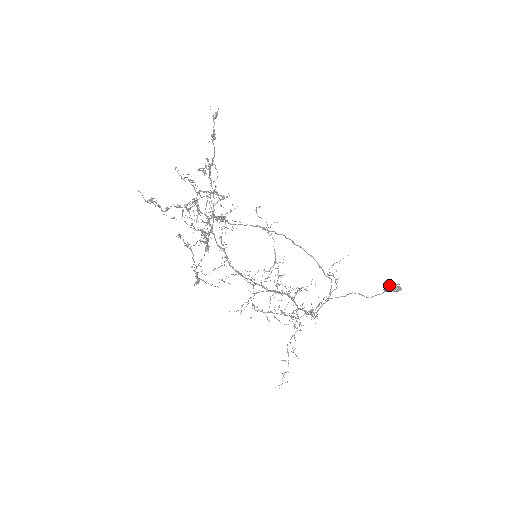
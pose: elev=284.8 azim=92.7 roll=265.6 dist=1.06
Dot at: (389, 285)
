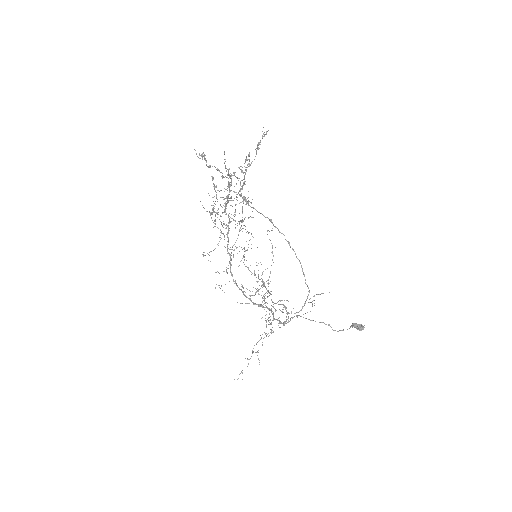
Dot at: (355, 323)
